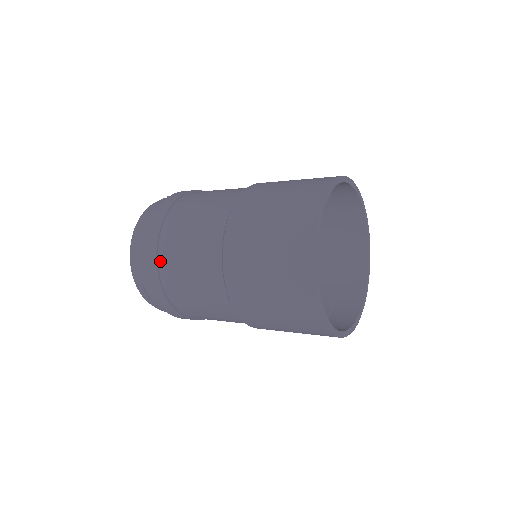
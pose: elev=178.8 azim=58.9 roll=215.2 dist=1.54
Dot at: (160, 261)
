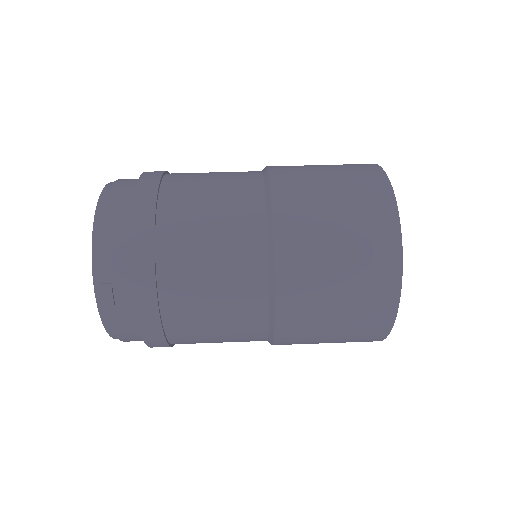
Dot at: occluded
